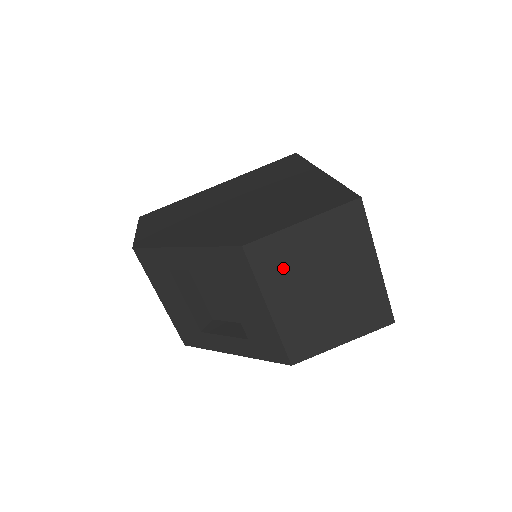
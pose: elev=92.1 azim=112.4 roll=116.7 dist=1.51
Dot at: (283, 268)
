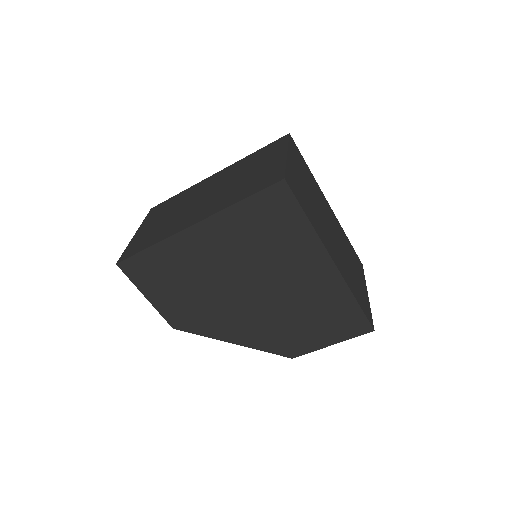
Dot at: occluded
